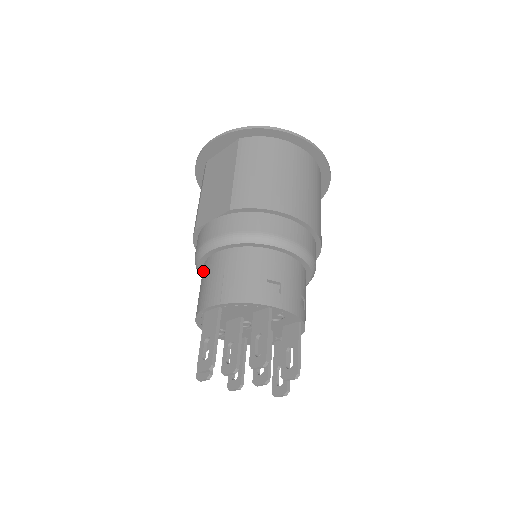
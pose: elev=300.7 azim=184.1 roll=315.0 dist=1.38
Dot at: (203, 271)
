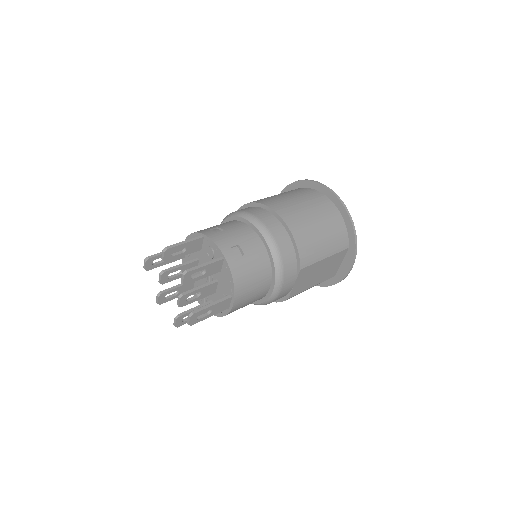
Dot at: occluded
